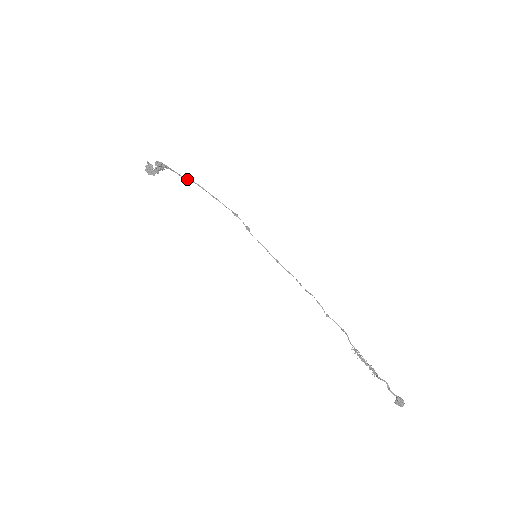
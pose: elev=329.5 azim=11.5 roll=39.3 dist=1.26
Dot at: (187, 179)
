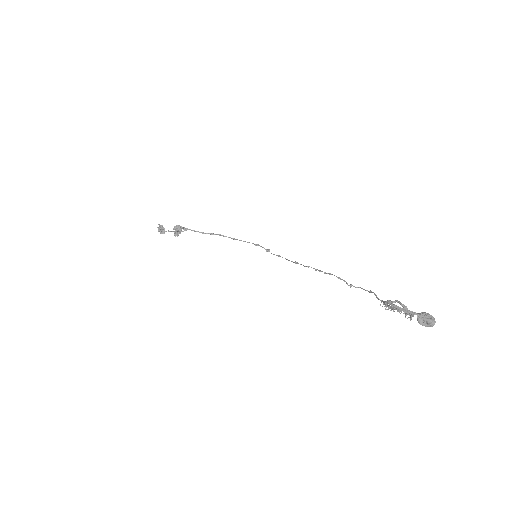
Dot at: occluded
